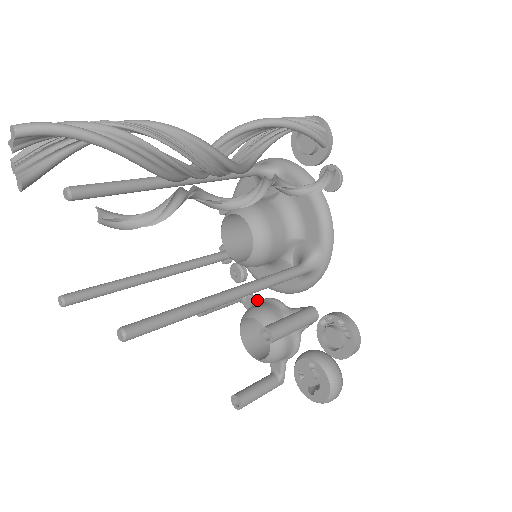
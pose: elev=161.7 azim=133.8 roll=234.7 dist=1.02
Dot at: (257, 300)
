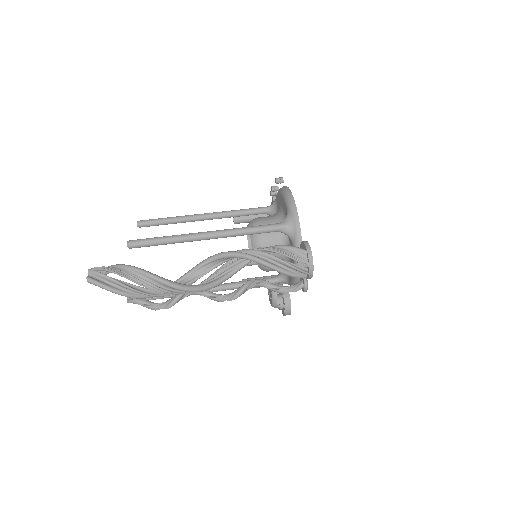
Dot at: occluded
